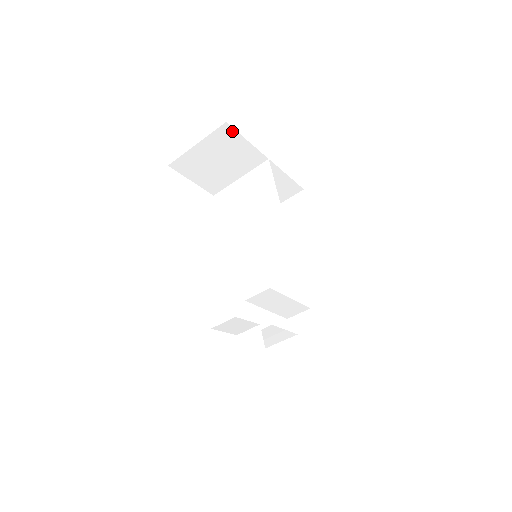
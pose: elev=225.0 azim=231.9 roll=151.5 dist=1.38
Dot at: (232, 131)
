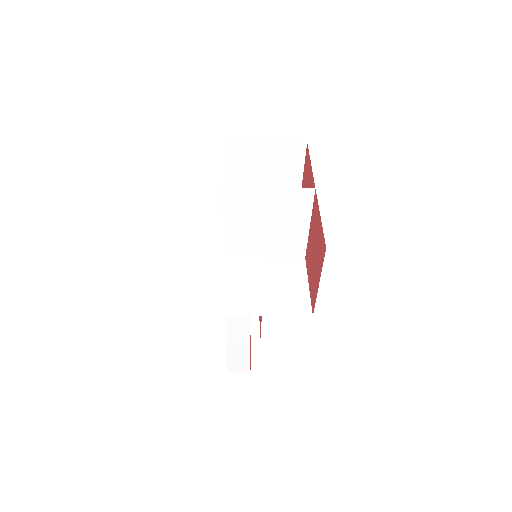
Dot at: occluded
